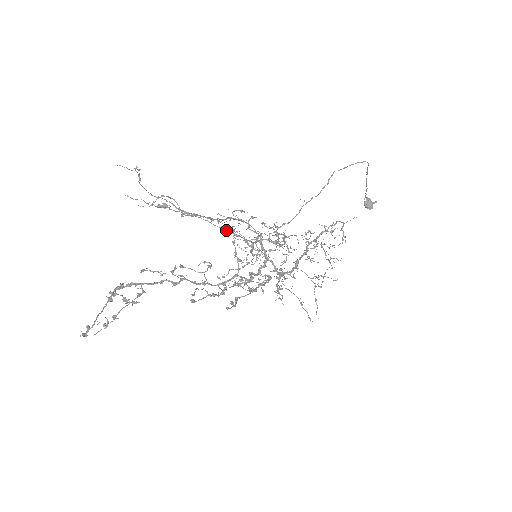
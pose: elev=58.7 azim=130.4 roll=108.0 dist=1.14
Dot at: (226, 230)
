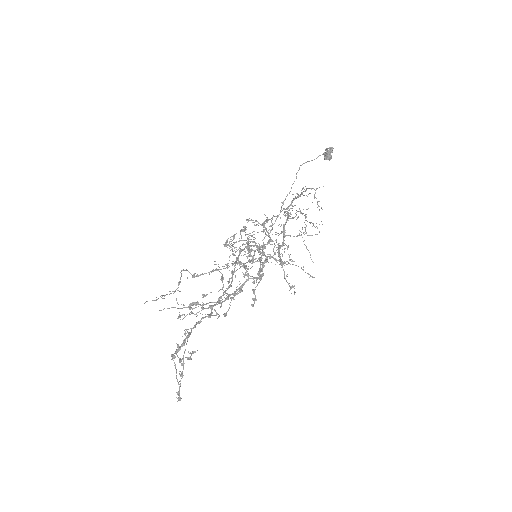
Dot at: (232, 265)
